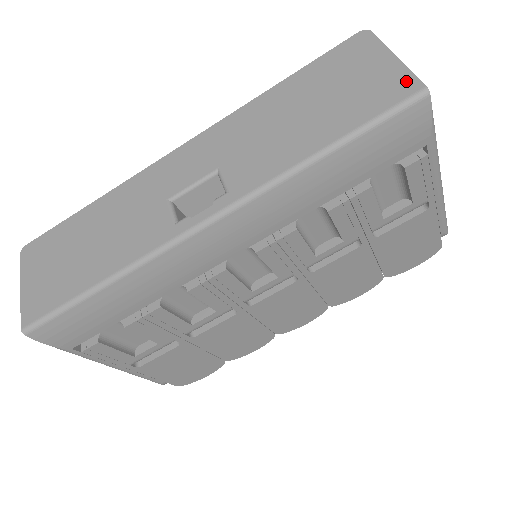
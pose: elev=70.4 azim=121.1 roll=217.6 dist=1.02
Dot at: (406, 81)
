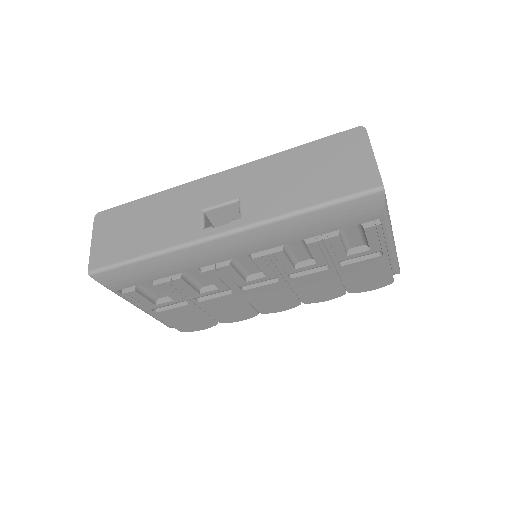
Dot at: (373, 176)
